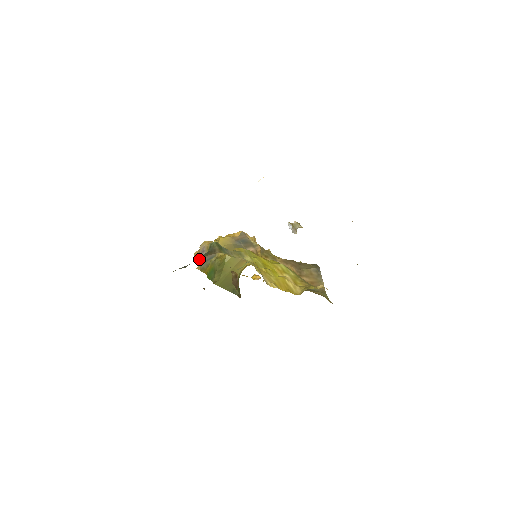
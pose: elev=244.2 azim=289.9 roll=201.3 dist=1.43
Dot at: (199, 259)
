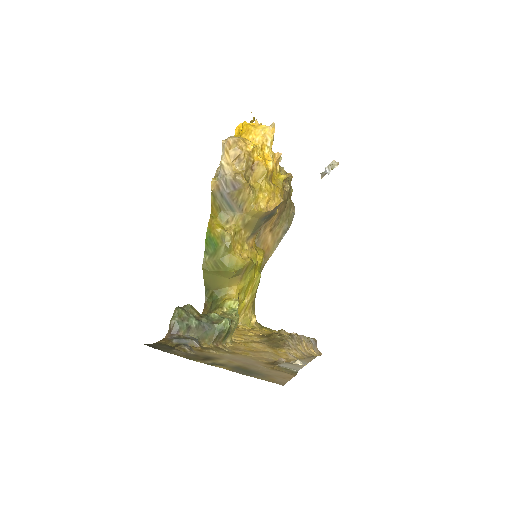
Dot at: (223, 180)
